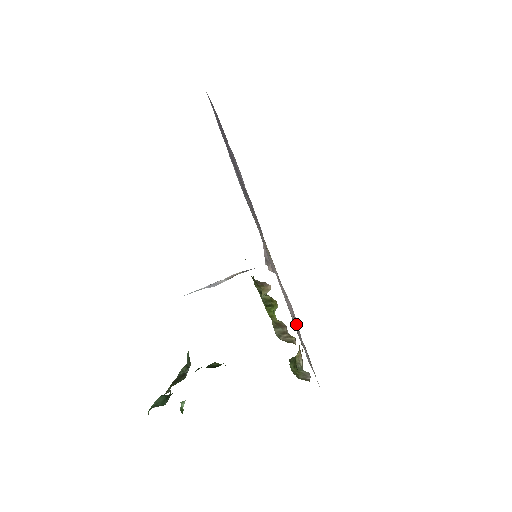
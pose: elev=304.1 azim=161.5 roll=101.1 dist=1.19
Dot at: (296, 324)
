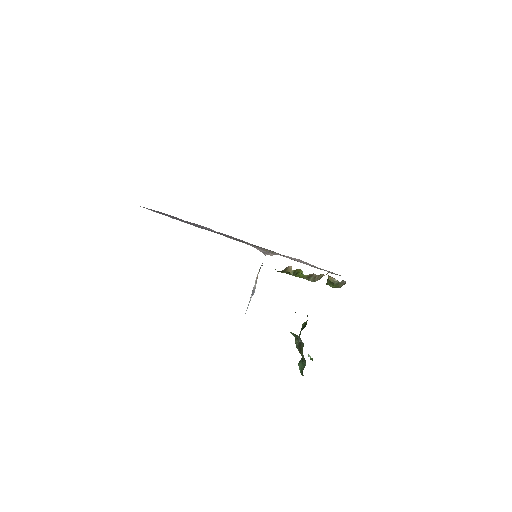
Dot at: occluded
